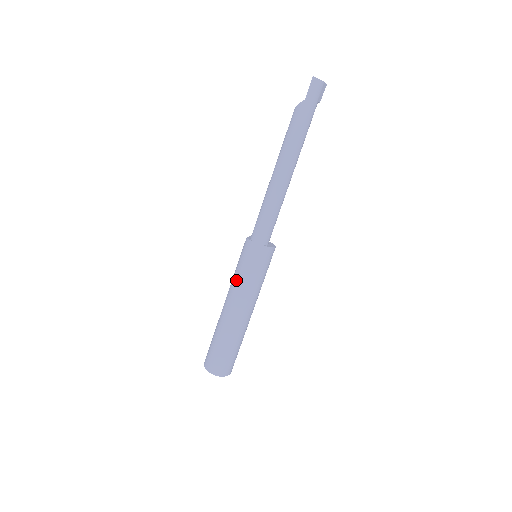
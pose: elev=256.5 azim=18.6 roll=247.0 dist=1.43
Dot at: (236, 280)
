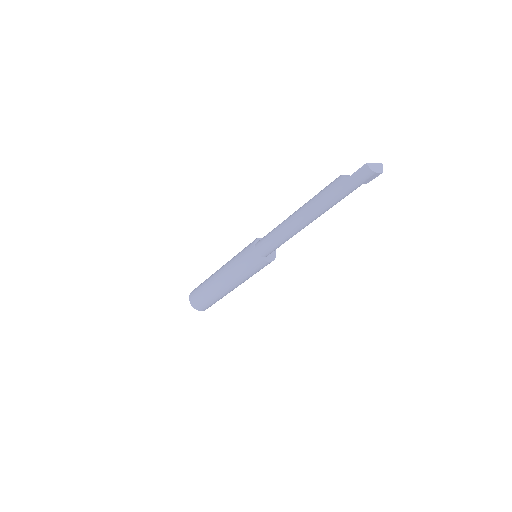
Dot at: (232, 262)
